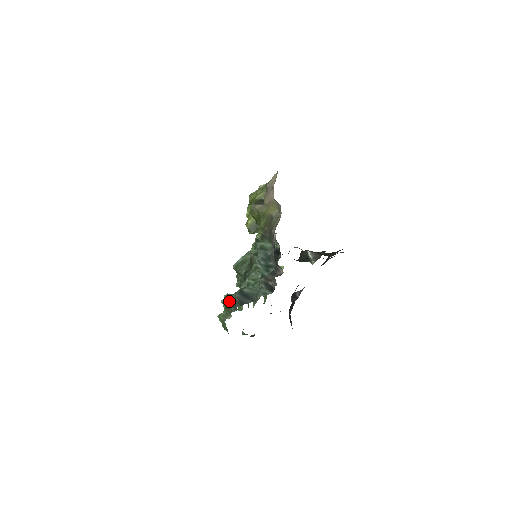
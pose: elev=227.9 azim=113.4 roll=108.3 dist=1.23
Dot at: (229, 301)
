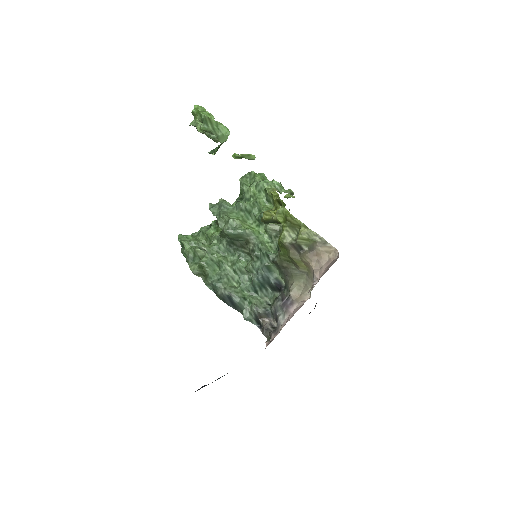
Dot at: (212, 285)
